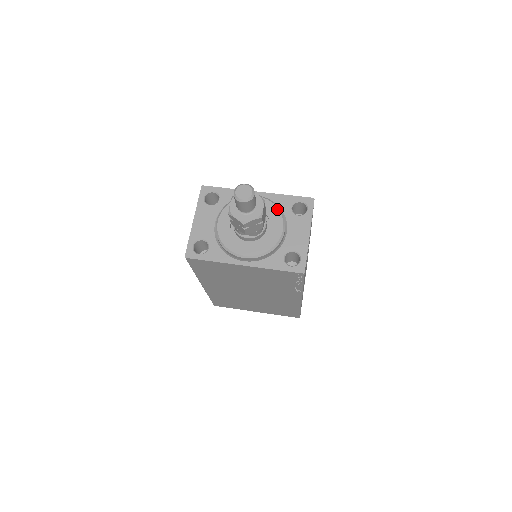
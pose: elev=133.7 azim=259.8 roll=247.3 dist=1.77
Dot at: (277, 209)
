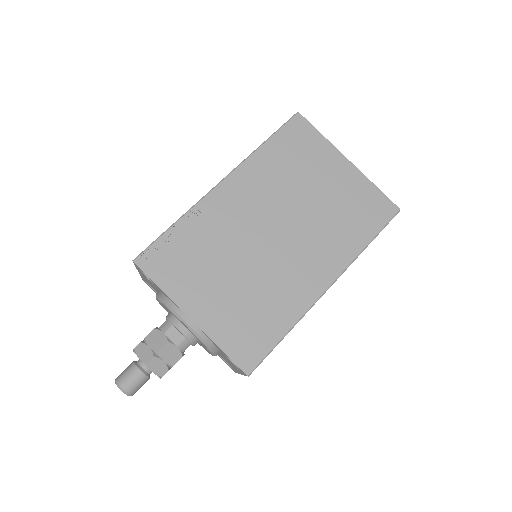
Dot at: occluded
